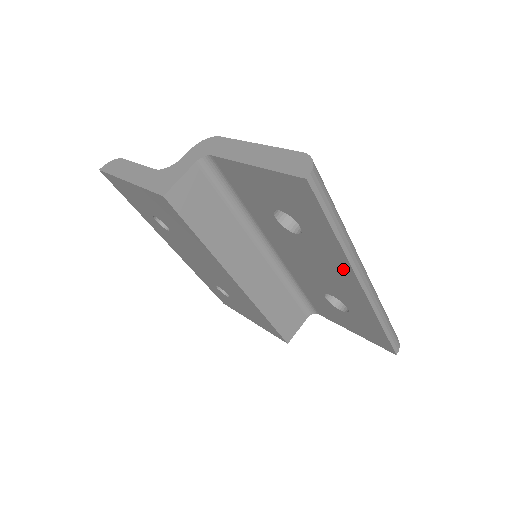
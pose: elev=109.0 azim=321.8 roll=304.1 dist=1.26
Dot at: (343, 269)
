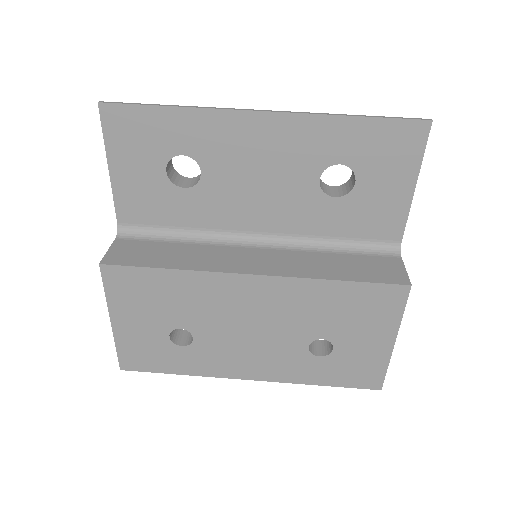
Dot at: (237, 126)
